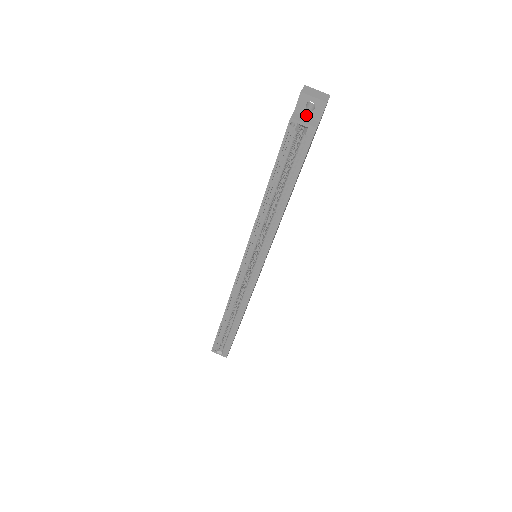
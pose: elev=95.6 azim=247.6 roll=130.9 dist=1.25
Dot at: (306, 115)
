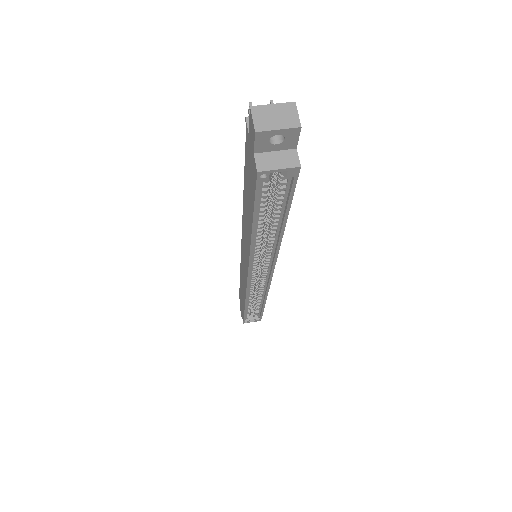
Dot at: (273, 149)
